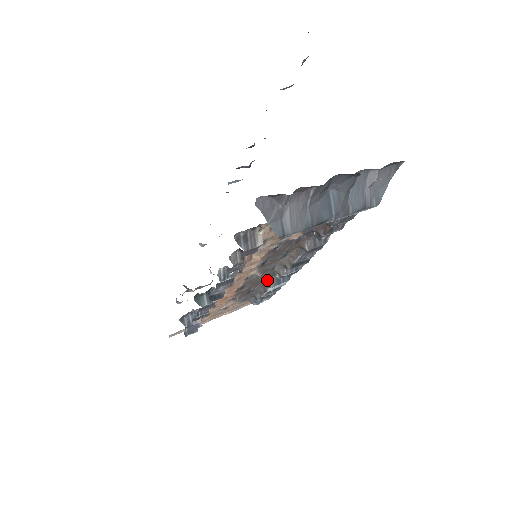
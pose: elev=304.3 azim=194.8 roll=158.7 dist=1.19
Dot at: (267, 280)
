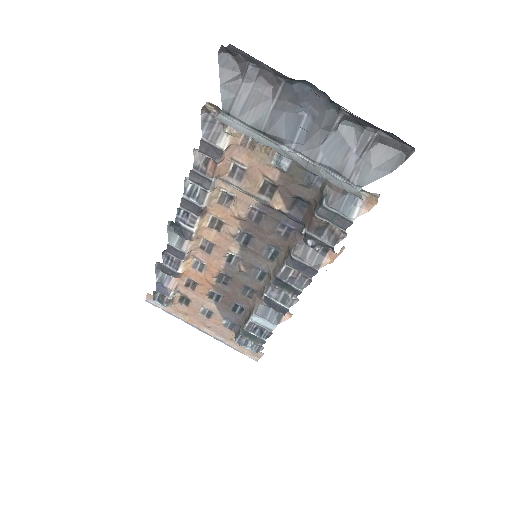
Dot at: (255, 301)
